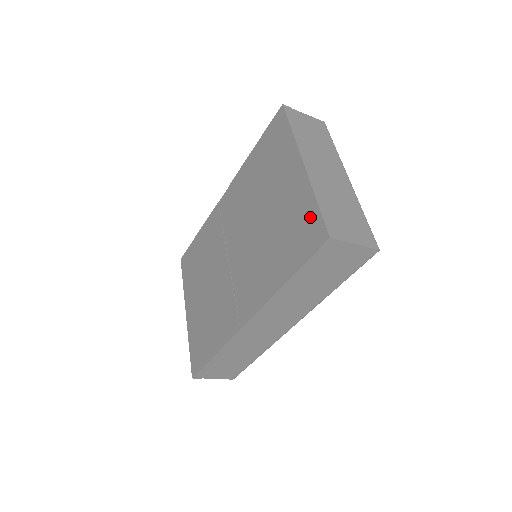
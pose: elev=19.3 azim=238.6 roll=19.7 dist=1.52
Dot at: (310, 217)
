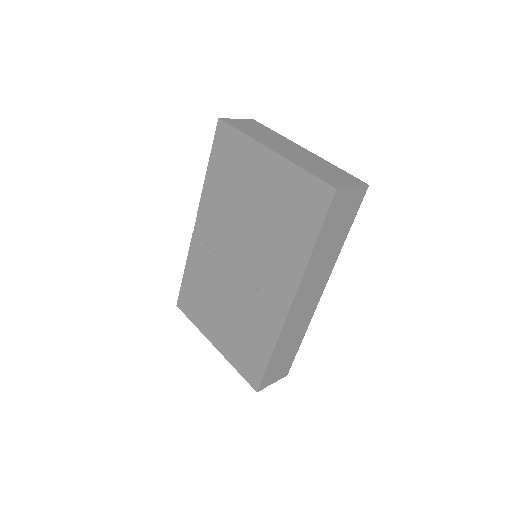
Dot at: (306, 186)
